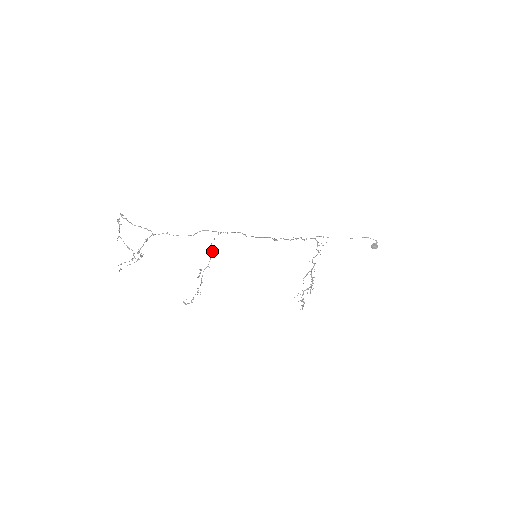
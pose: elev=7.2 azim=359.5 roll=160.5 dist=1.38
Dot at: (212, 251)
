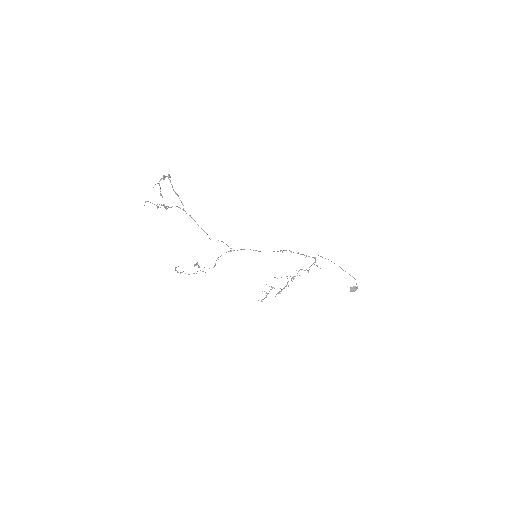
Dot at: (215, 265)
